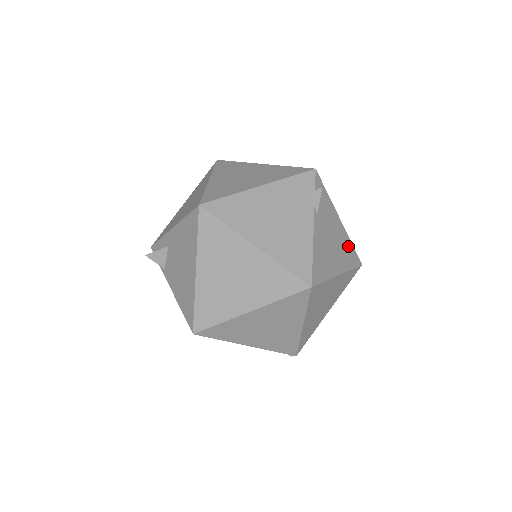
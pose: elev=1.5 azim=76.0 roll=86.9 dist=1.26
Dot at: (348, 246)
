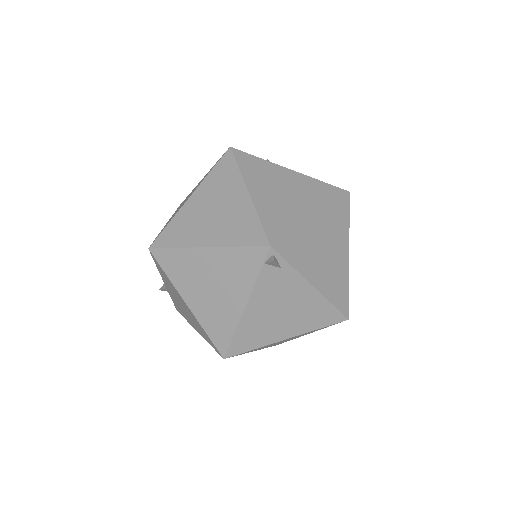
Dot at: occluded
